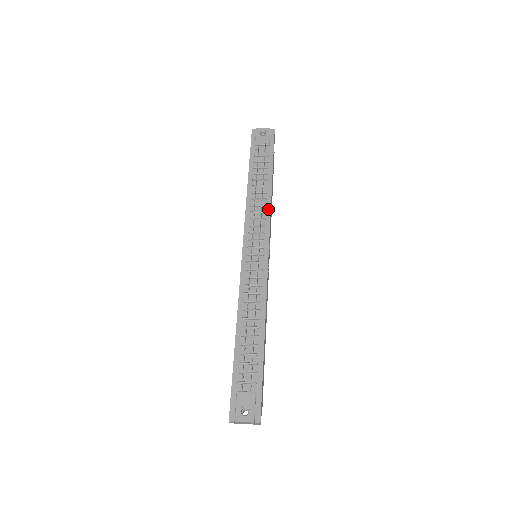
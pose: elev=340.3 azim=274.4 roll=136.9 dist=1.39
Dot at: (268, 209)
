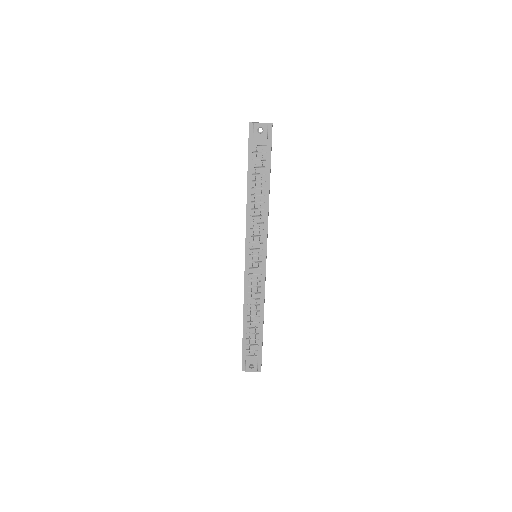
Dot at: (266, 219)
